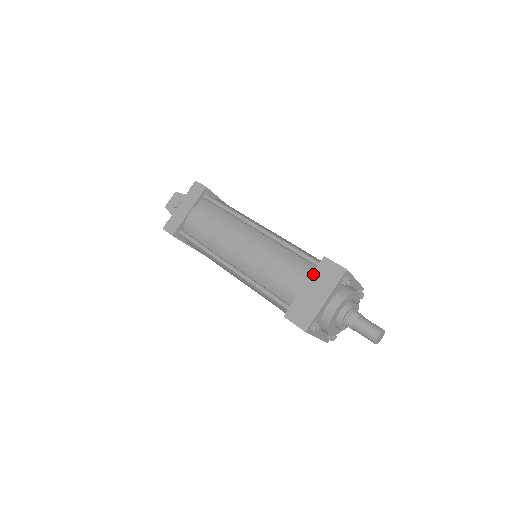
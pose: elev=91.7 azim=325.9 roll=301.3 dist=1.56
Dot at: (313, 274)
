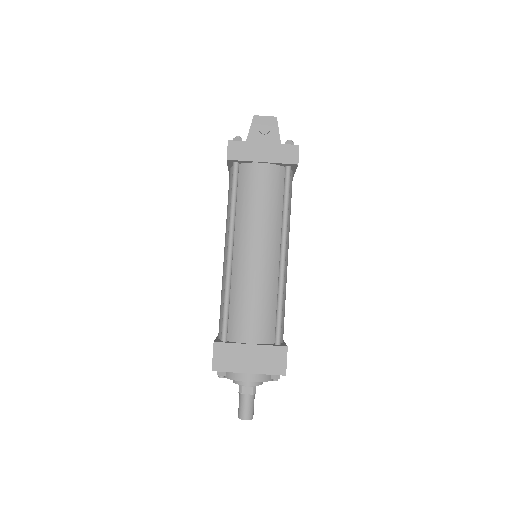
Dot at: (266, 346)
